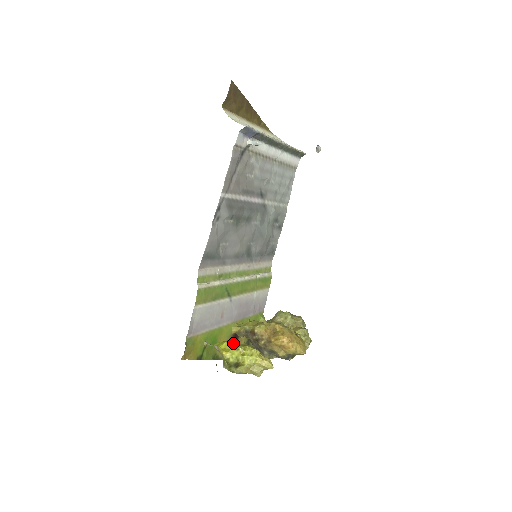
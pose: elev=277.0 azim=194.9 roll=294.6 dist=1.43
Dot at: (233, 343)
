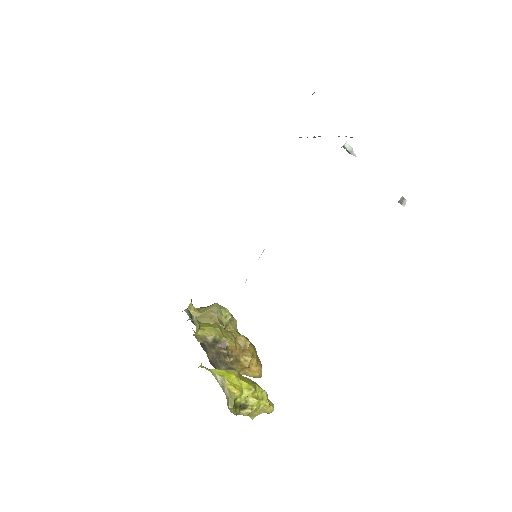
Dot at: (240, 376)
